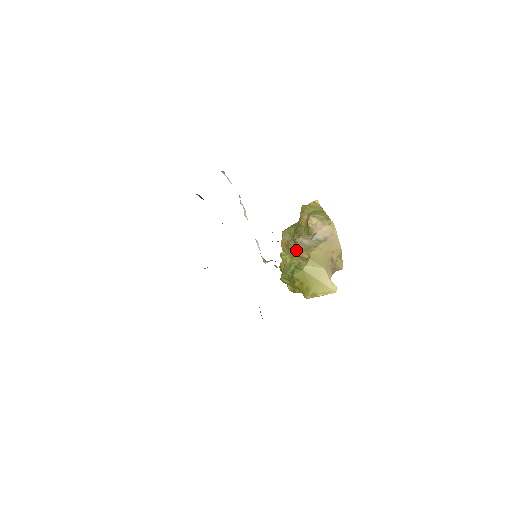
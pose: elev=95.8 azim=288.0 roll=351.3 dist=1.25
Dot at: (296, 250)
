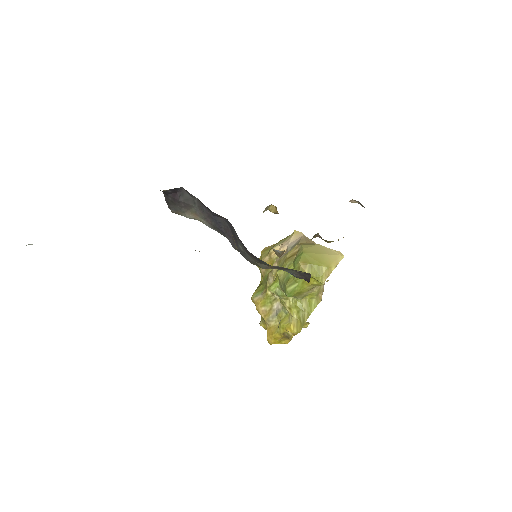
Dot at: (282, 260)
